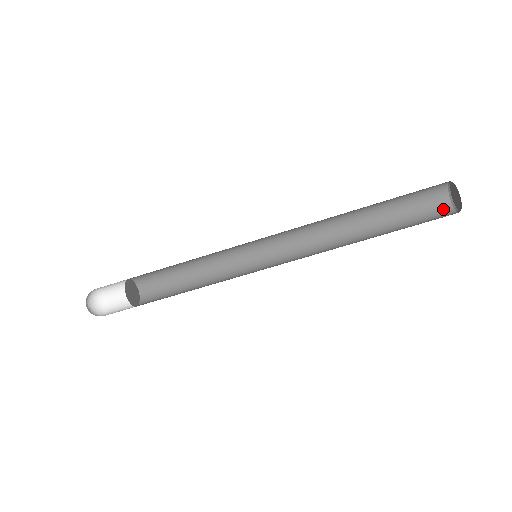
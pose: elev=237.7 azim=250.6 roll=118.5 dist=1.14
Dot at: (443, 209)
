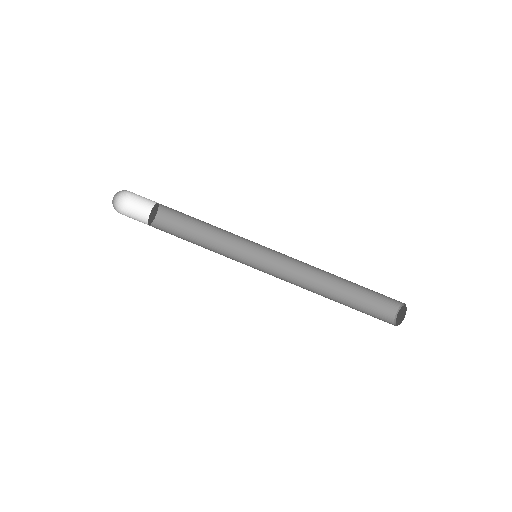
Dot at: (388, 321)
